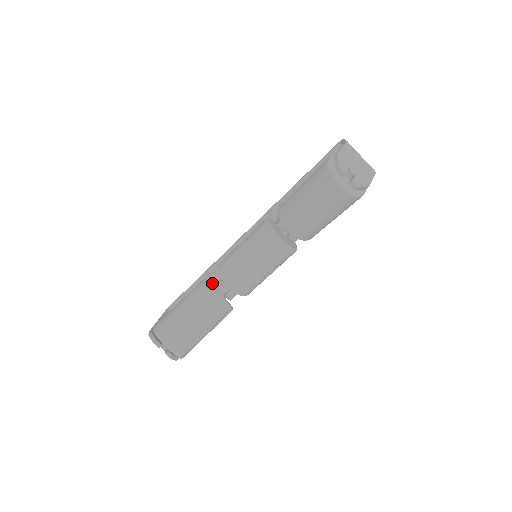
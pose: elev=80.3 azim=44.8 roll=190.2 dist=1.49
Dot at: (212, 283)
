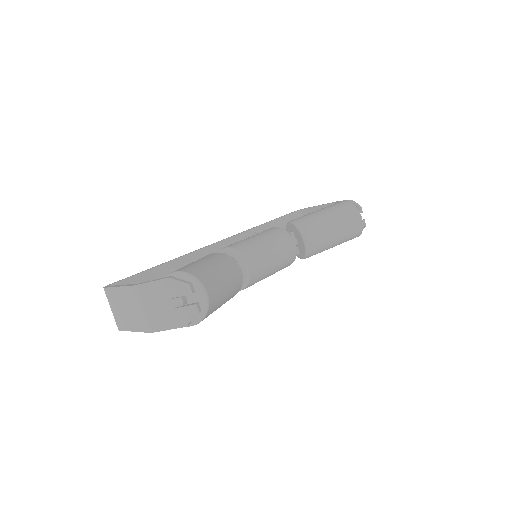
Dot at: occluded
